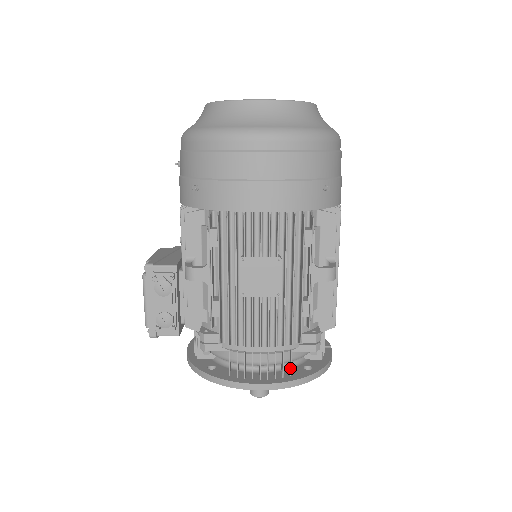
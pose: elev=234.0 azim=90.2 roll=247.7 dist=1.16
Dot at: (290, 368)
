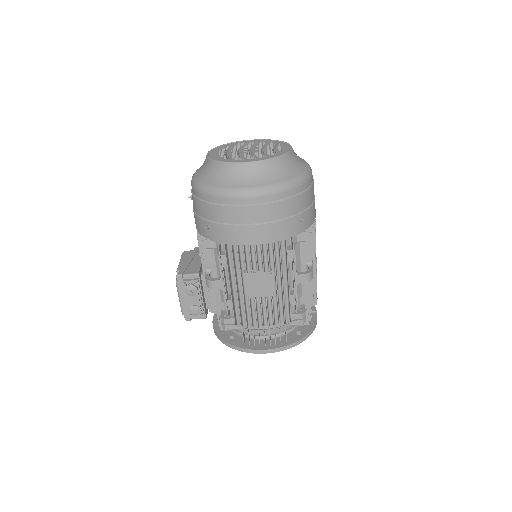
Dot at: occluded
